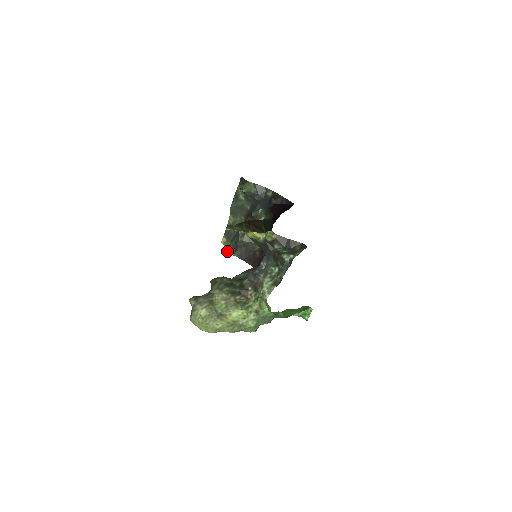
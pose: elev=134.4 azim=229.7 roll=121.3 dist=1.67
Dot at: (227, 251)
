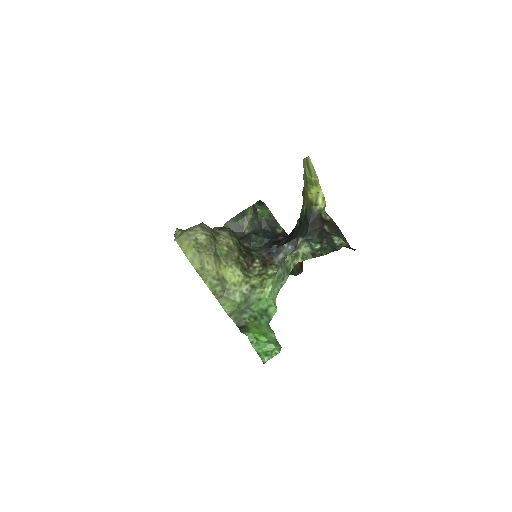
Dot at: occluded
